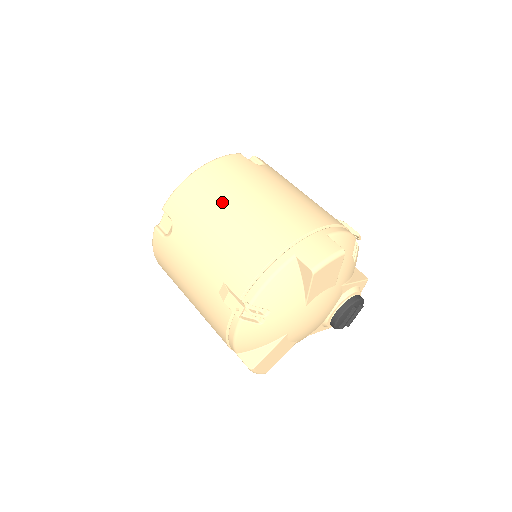
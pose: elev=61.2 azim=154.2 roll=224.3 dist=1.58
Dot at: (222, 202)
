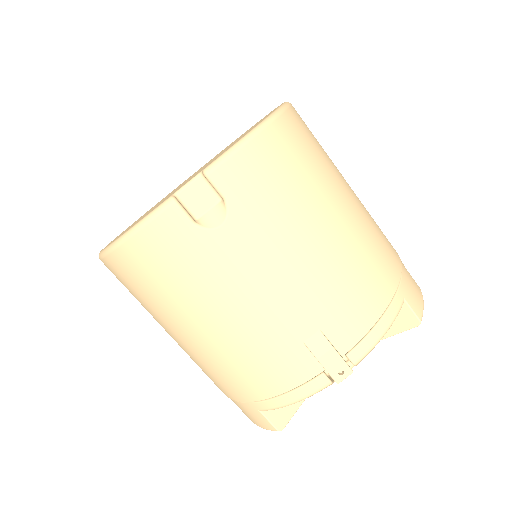
Dot at: (319, 197)
